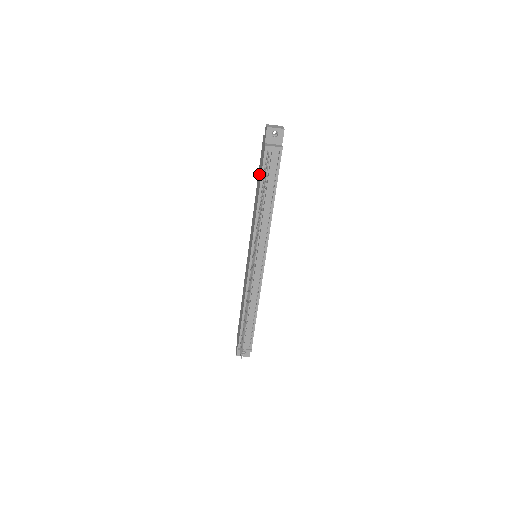
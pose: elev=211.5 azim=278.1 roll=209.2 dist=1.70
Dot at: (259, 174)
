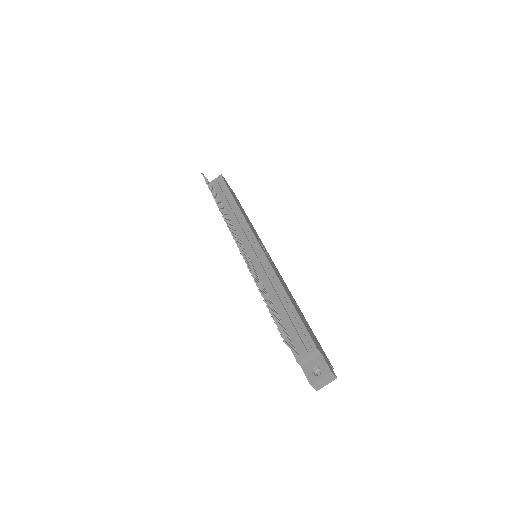
Dot at: occluded
